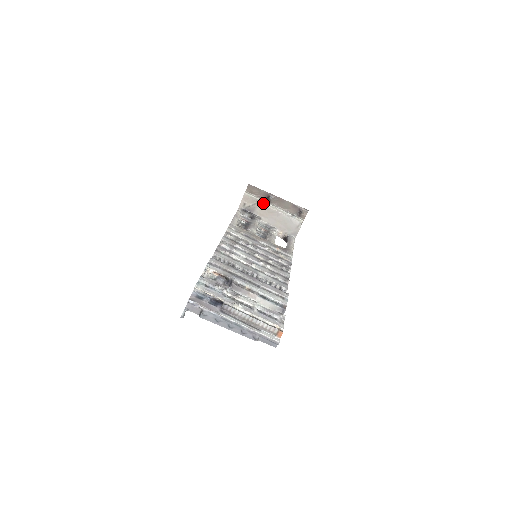
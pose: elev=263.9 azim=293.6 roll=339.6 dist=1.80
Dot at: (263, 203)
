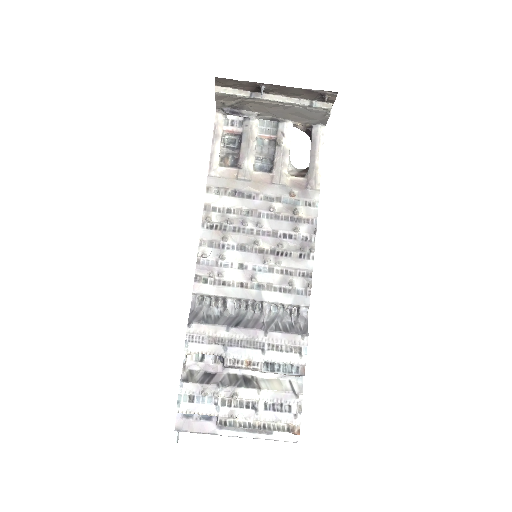
Dot at: (253, 99)
